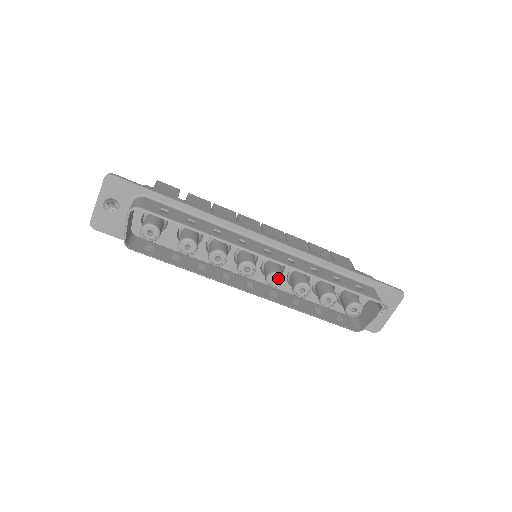
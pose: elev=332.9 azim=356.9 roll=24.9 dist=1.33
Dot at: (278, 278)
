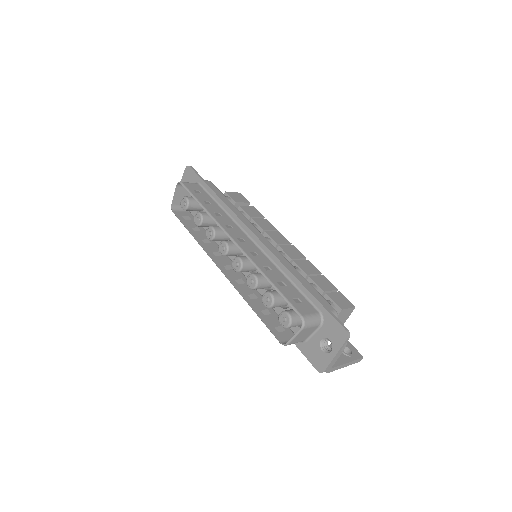
Dot at: (239, 263)
